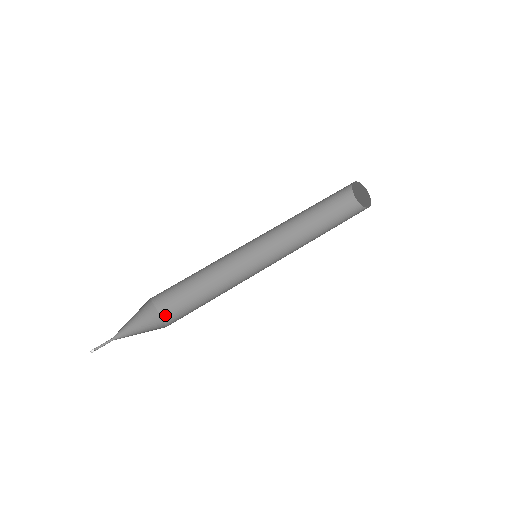
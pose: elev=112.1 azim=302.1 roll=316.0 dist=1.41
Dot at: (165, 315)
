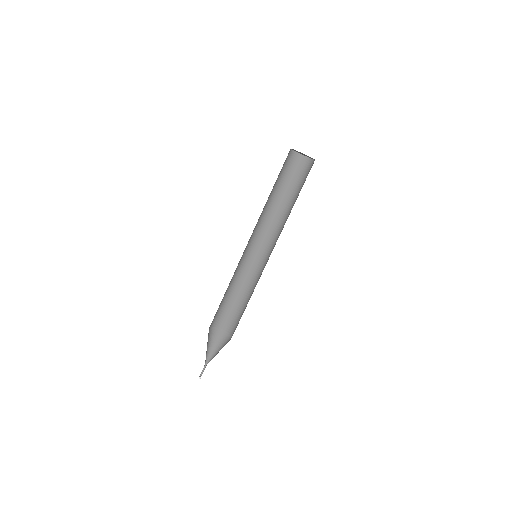
Dot at: (229, 330)
